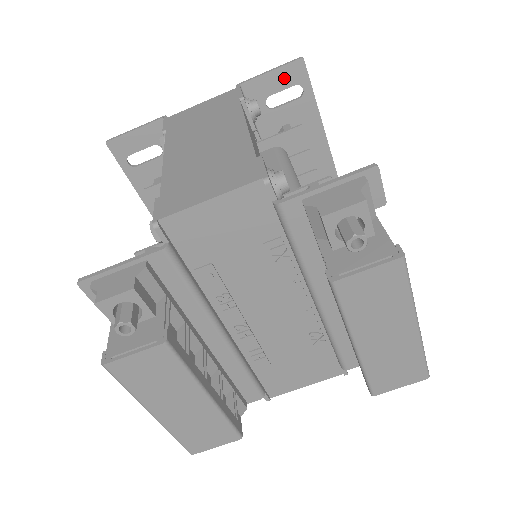
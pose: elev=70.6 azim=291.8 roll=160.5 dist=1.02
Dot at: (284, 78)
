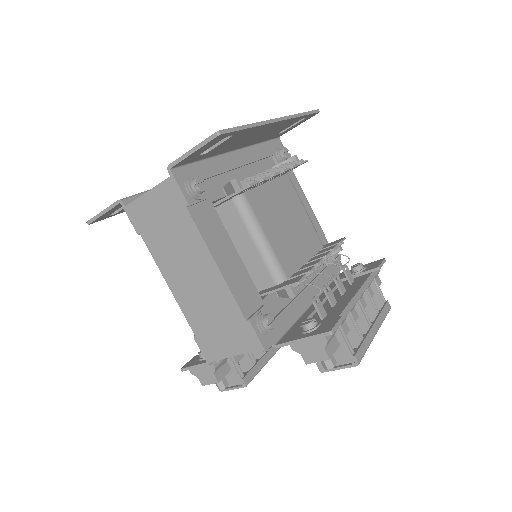
Dot at: (208, 145)
